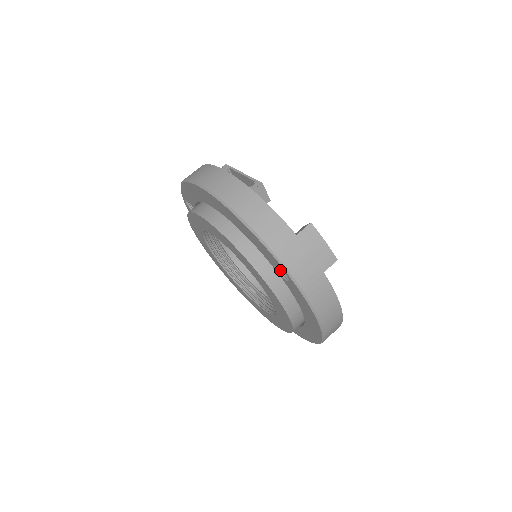
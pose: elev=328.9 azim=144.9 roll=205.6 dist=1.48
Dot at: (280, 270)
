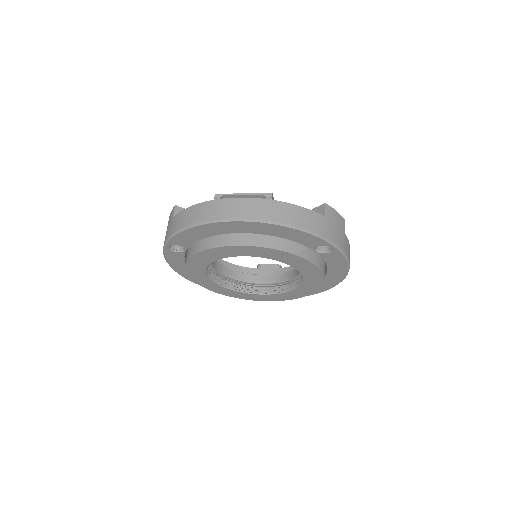
Dot at: (316, 249)
